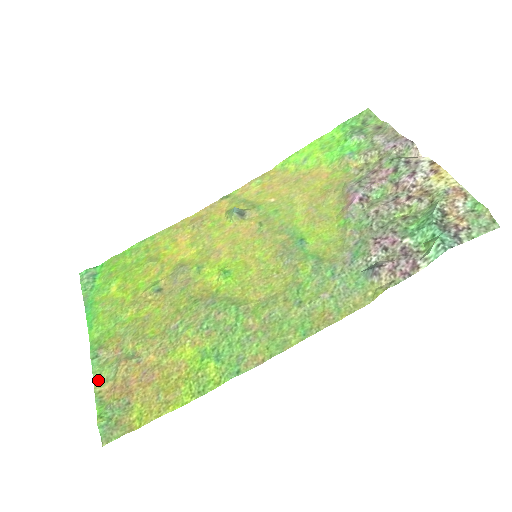
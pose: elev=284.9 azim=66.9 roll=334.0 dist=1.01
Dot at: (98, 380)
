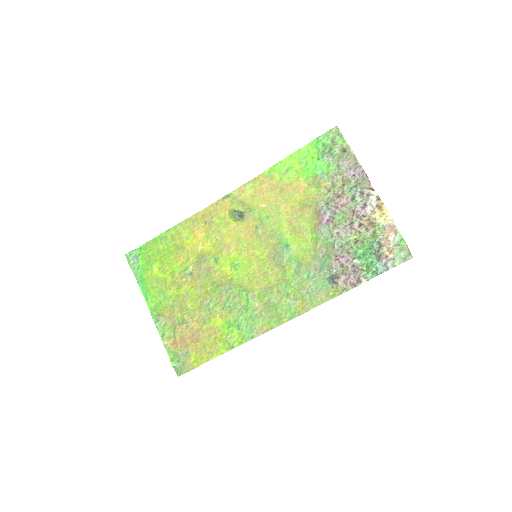
Dot at: (164, 337)
